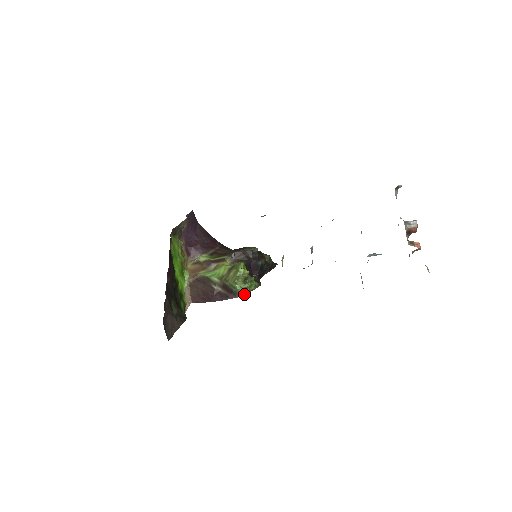
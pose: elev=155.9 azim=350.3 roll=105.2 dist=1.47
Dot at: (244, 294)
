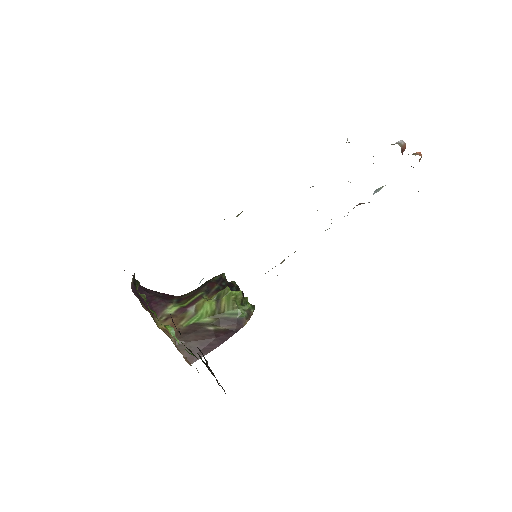
Dot at: (249, 318)
